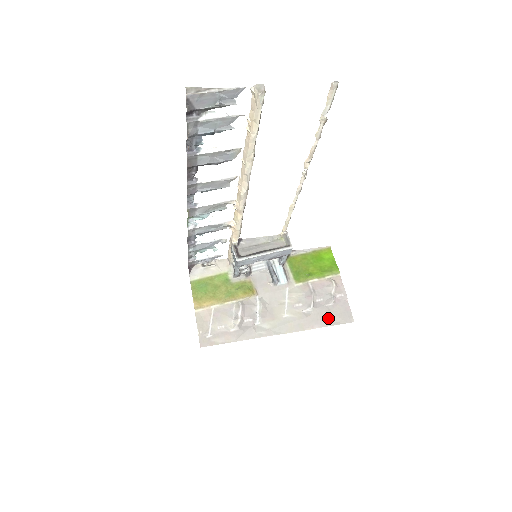
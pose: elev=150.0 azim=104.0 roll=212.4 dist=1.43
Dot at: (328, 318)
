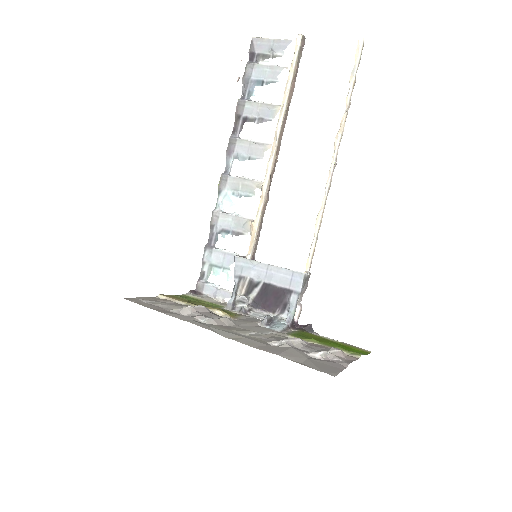
Dot at: (297, 358)
